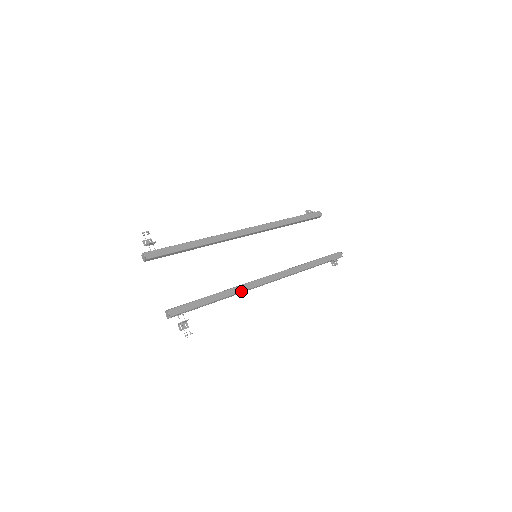
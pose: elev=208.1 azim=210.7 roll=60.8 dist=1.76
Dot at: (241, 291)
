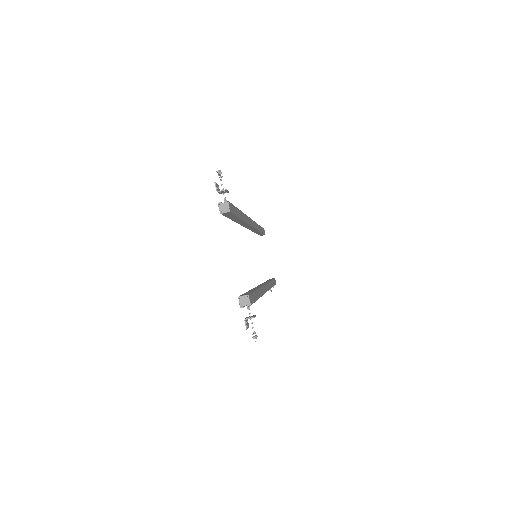
Dot at: (263, 294)
